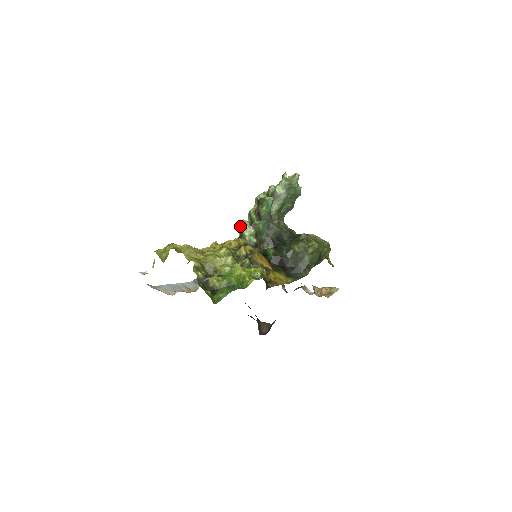
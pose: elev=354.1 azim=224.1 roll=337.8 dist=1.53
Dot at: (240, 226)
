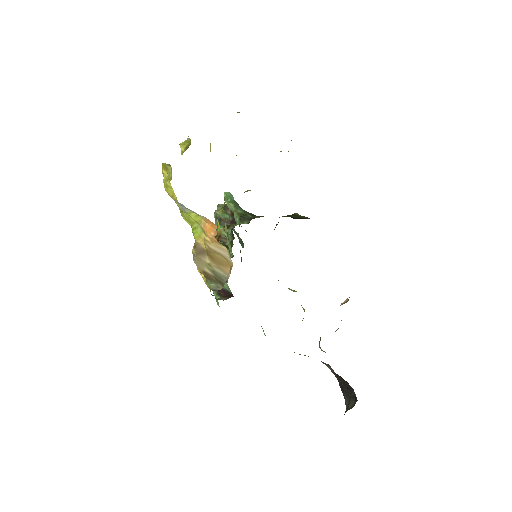
Dot at: occluded
